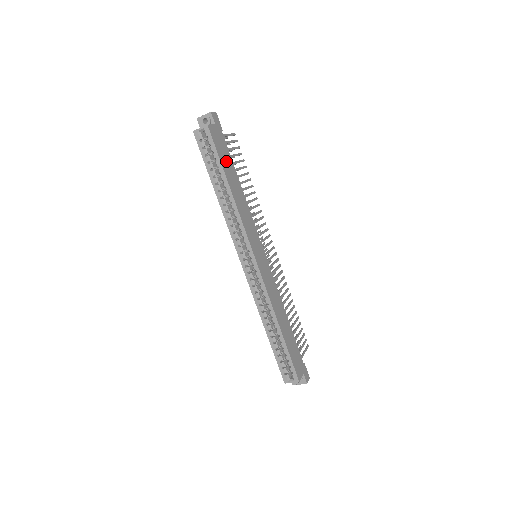
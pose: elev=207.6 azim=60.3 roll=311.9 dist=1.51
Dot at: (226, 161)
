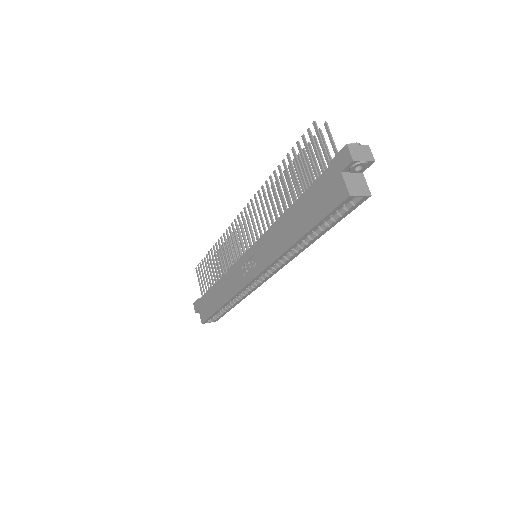
Dot at: occluded
